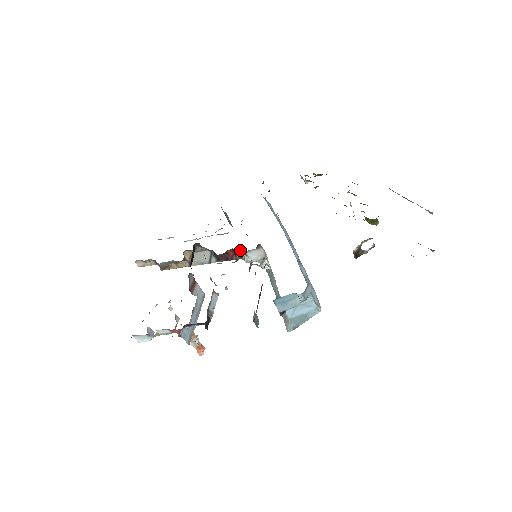
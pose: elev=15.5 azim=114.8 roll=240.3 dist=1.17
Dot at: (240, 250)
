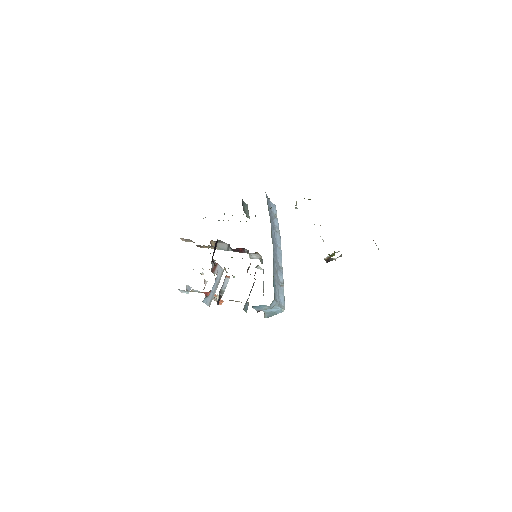
Dot at: occluded
